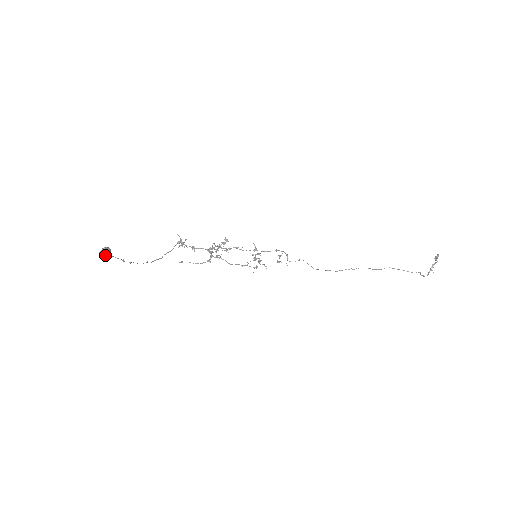
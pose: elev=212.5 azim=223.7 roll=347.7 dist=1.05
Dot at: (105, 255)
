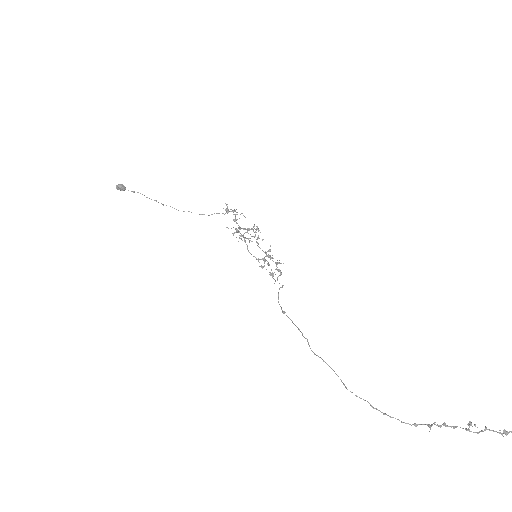
Dot at: (118, 189)
